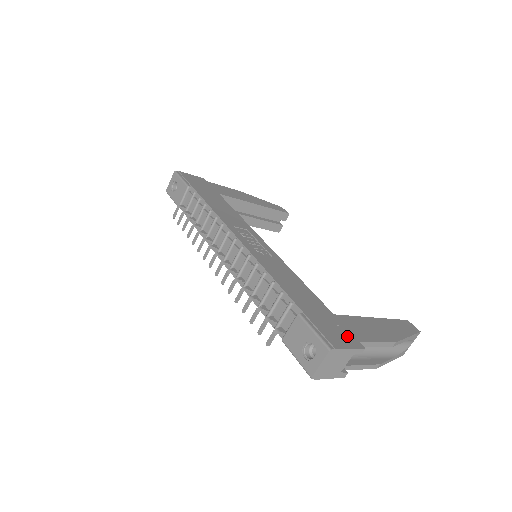
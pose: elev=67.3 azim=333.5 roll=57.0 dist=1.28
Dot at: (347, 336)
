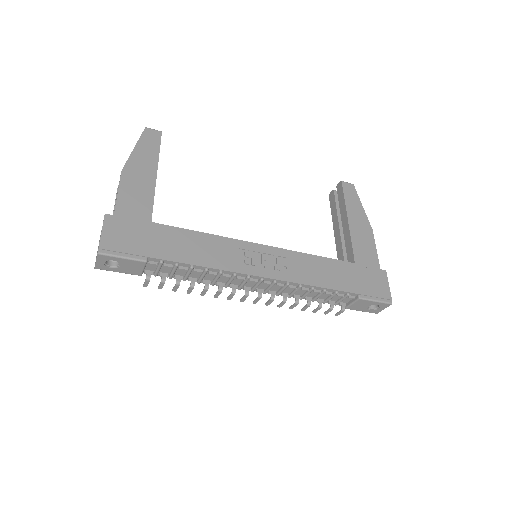
Dot at: (377, 275)
